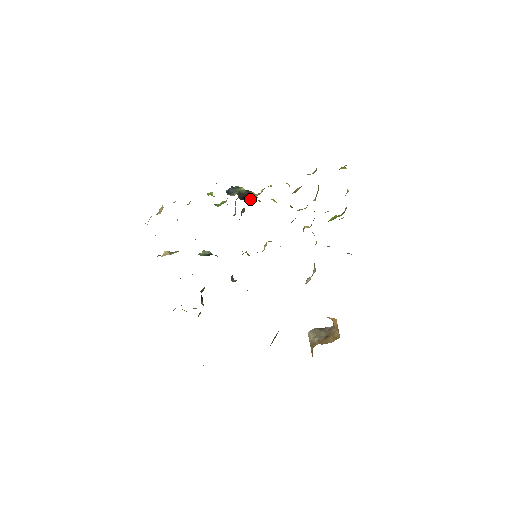
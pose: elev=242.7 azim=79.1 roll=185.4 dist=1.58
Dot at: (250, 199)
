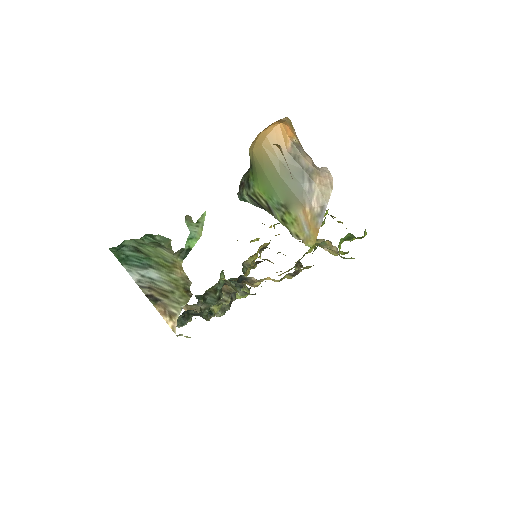
Dot at: occluded
